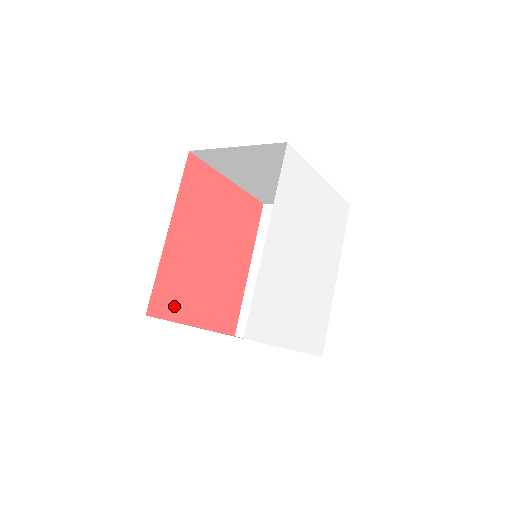
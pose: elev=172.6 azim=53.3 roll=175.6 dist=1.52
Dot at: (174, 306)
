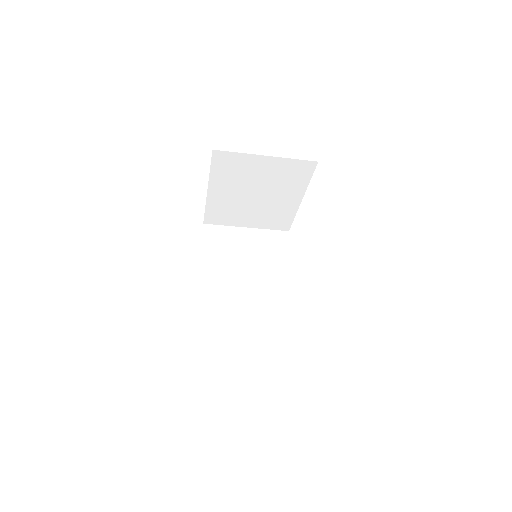
Dot at: occluded
